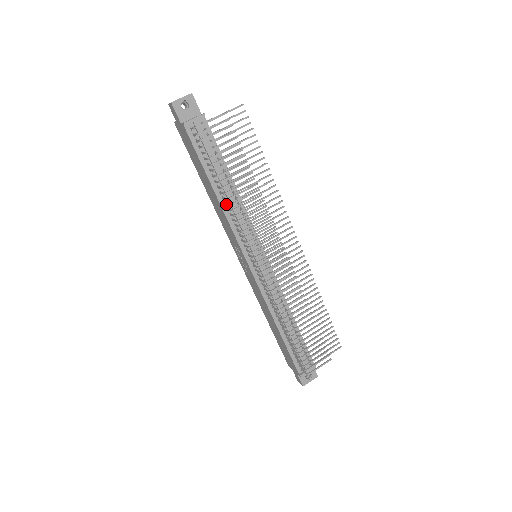
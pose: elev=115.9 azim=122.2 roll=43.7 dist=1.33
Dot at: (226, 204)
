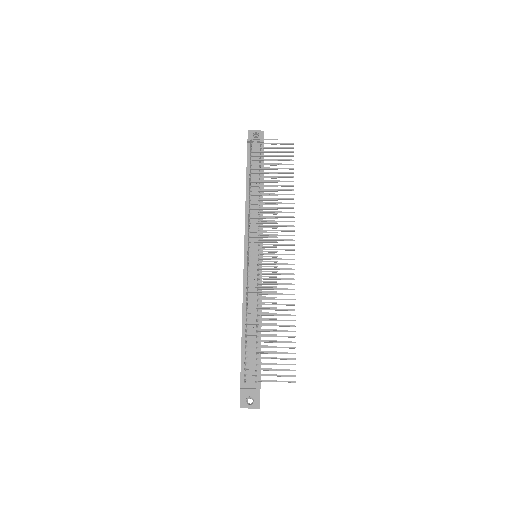
Dot at: (249, 198)
